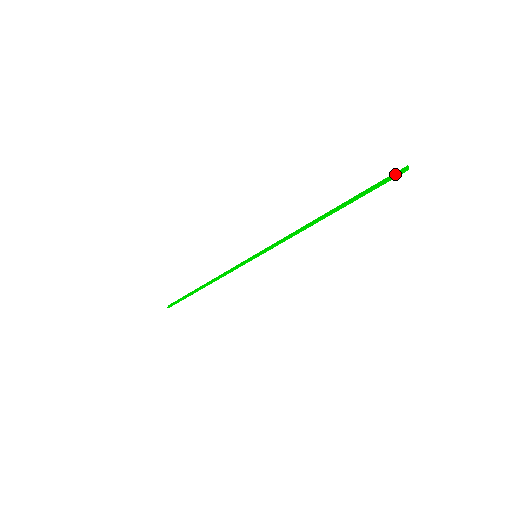
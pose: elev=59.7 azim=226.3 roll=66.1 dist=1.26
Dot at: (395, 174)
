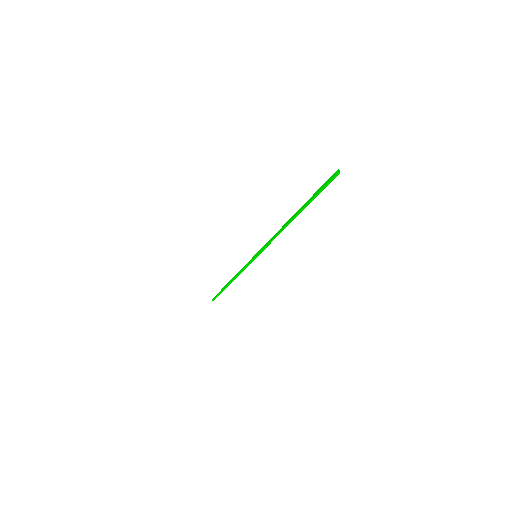
Dot at: (330, 179)
